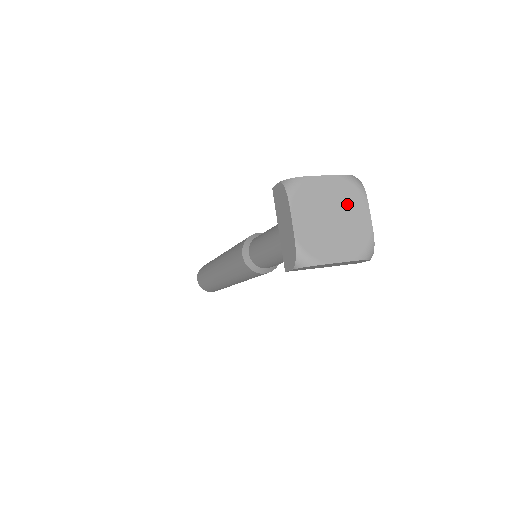
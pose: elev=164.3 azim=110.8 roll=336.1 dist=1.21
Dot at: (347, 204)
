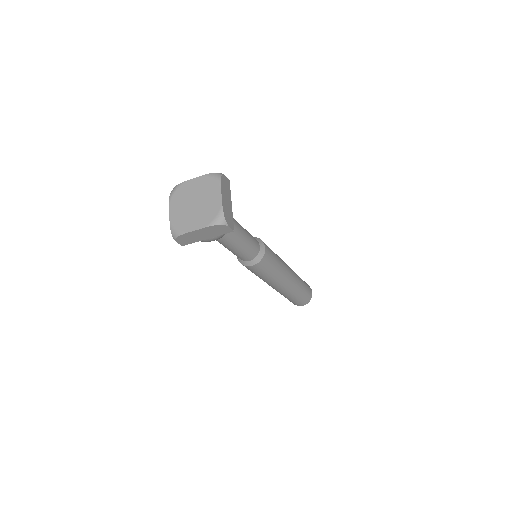
Dot at: (206, 192)
